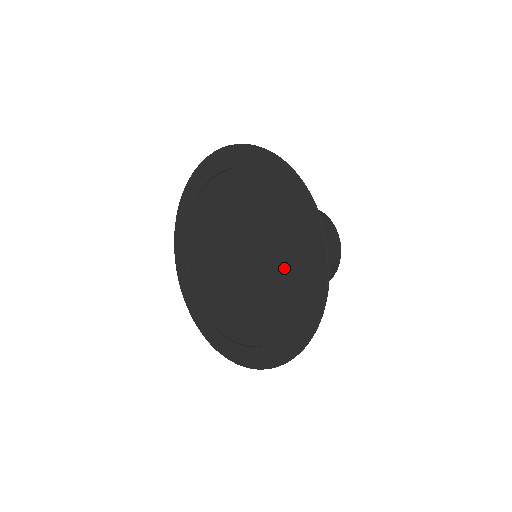
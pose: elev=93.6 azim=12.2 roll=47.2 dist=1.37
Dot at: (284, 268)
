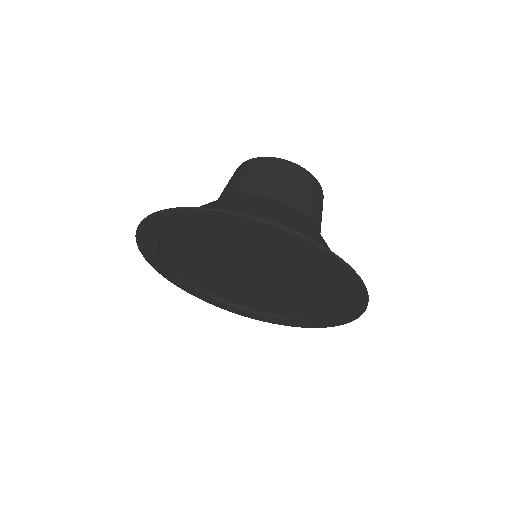
Dot at: (280, 259)
